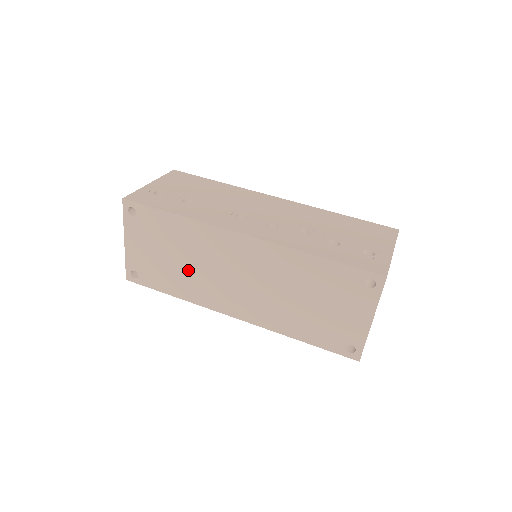
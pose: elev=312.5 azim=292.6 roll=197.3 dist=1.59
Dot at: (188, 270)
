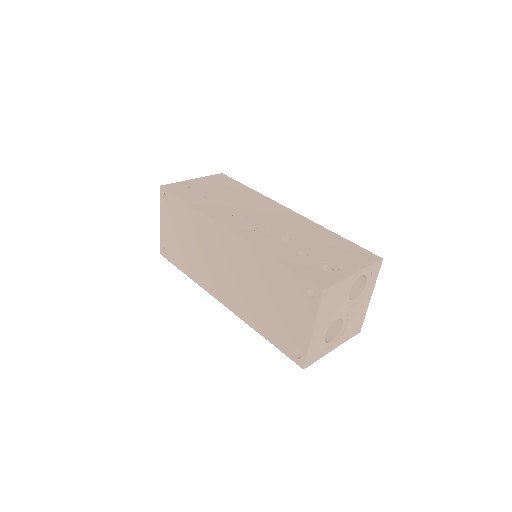
Dot at: (195, 253)
